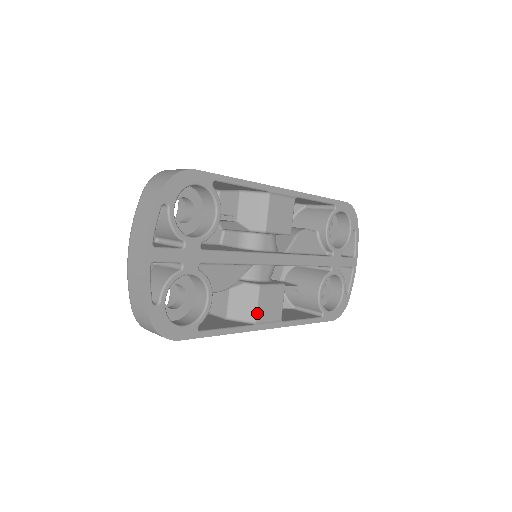
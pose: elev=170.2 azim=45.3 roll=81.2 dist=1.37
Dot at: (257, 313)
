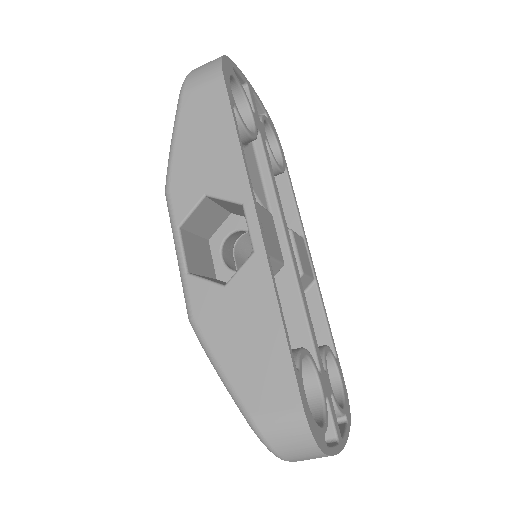
Dot at: (259, 205)
